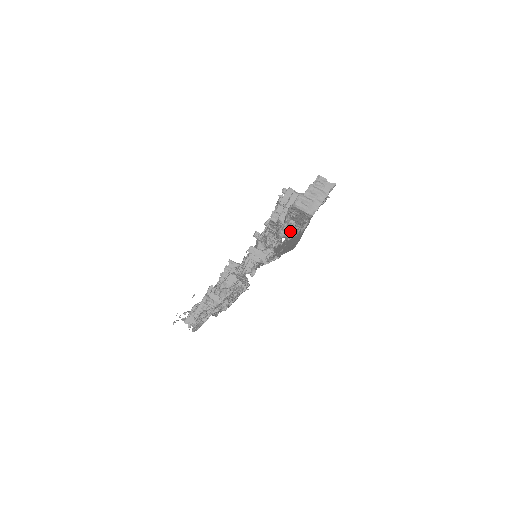
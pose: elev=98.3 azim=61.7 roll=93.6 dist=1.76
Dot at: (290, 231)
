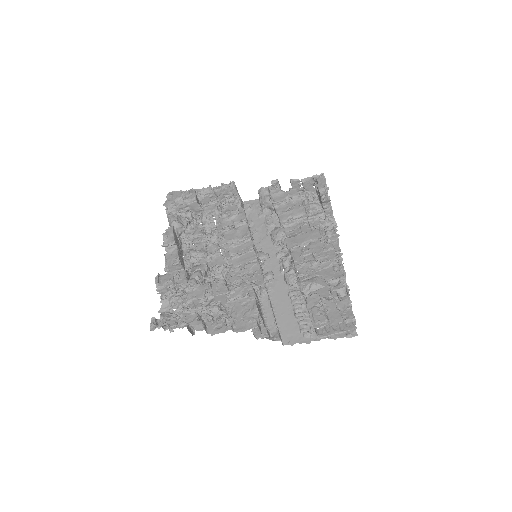
Dot at: occluded
